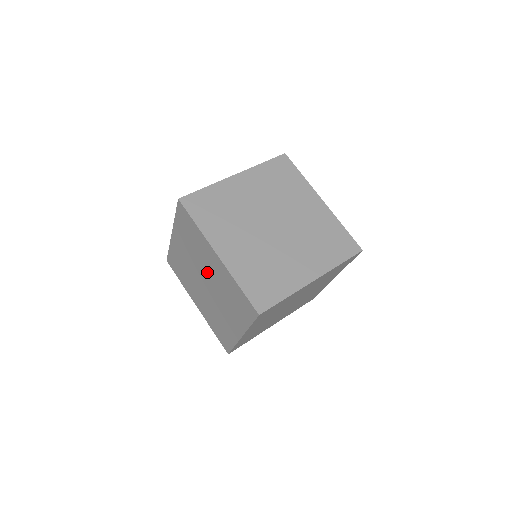
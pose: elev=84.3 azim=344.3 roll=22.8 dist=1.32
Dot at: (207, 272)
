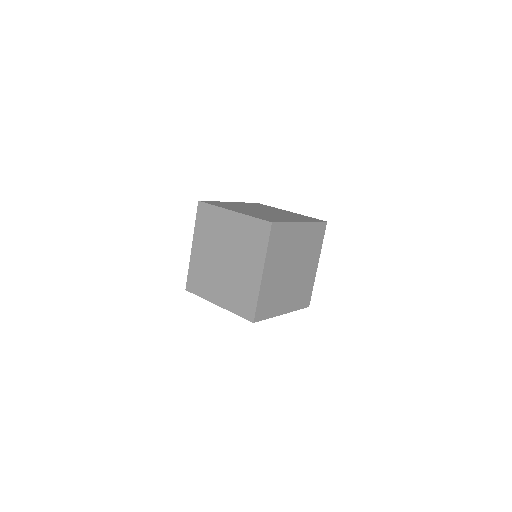
Dot at: (226, 242)
